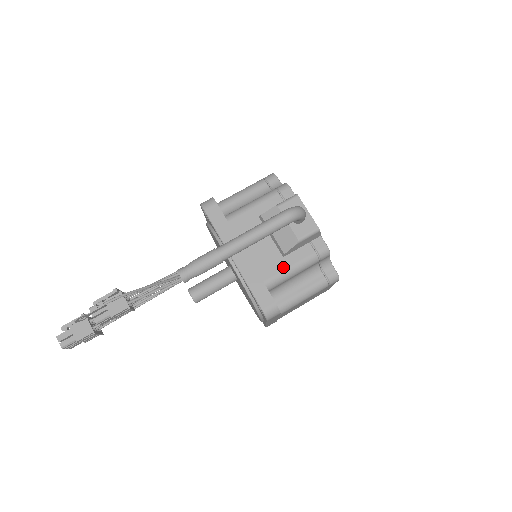
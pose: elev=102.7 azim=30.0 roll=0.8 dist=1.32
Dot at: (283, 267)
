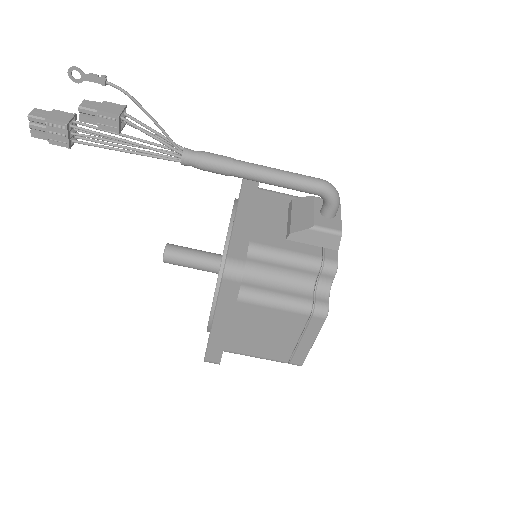
Dot at: (279, 245)
